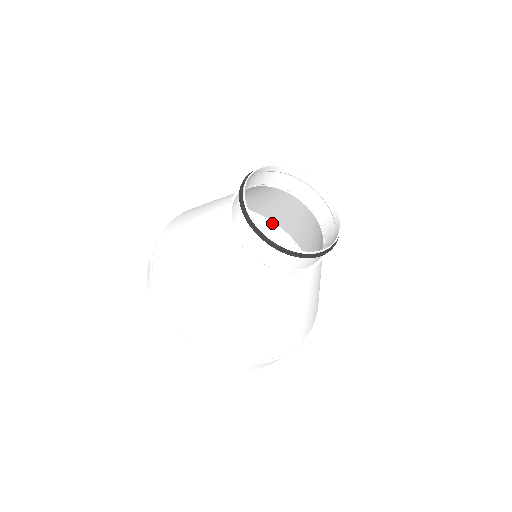
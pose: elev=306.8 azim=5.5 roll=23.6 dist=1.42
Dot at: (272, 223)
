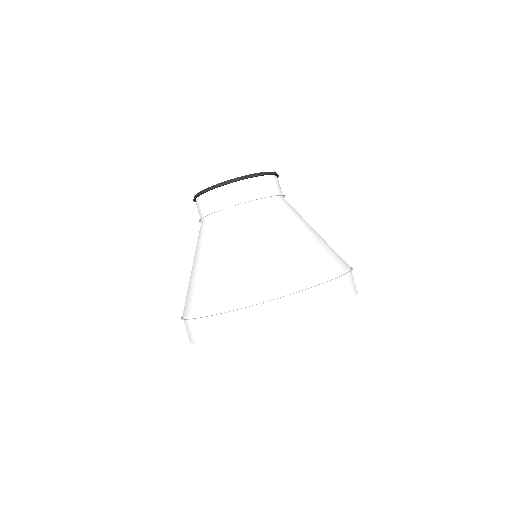
Dot at: occluded
